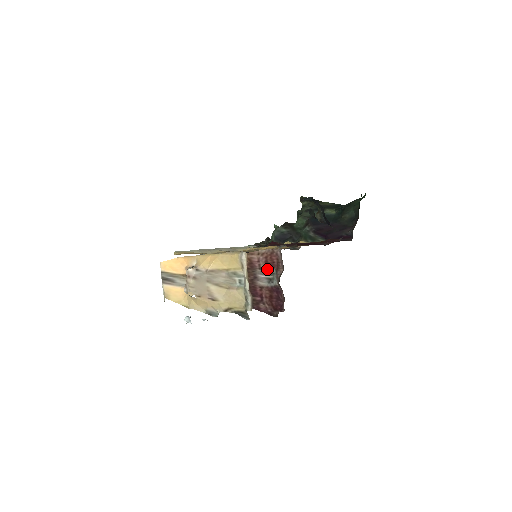
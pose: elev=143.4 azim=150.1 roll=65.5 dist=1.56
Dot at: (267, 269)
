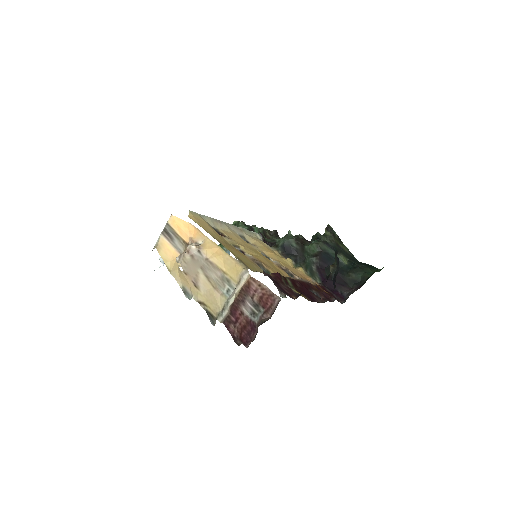
Dot at: (258, 303)
